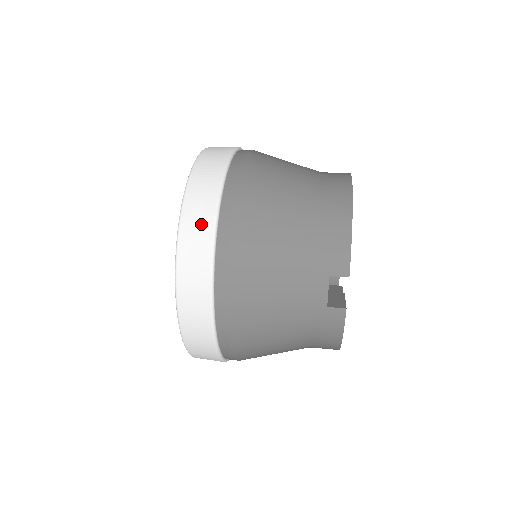
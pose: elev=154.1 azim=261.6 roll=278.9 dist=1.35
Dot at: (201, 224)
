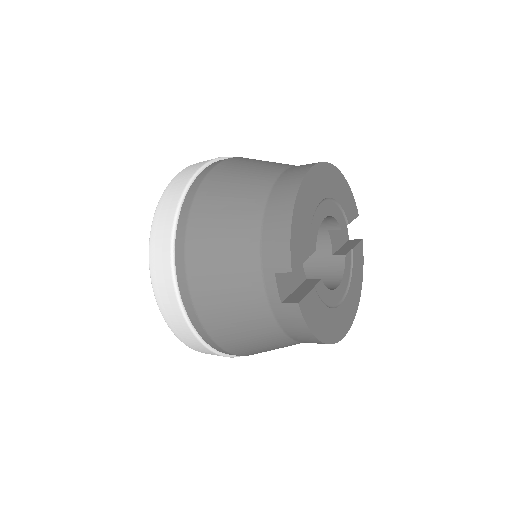
Dot at: (163, 237)
